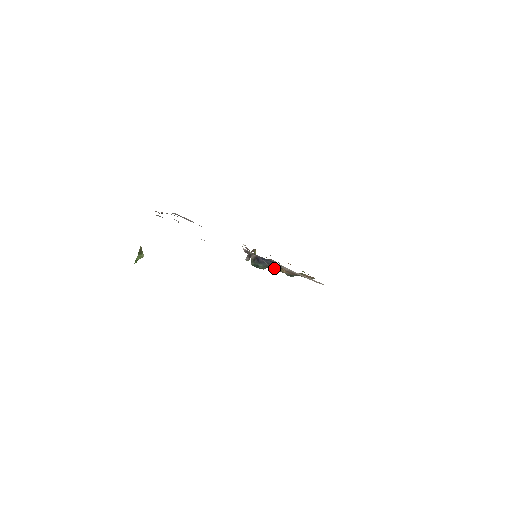
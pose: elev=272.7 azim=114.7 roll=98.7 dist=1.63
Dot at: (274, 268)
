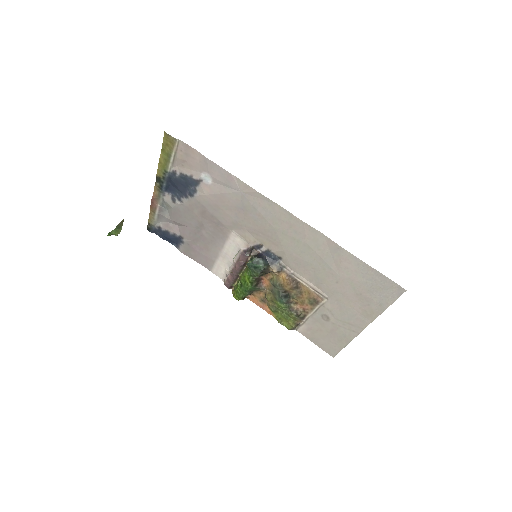
Dot at: (274, 270)
